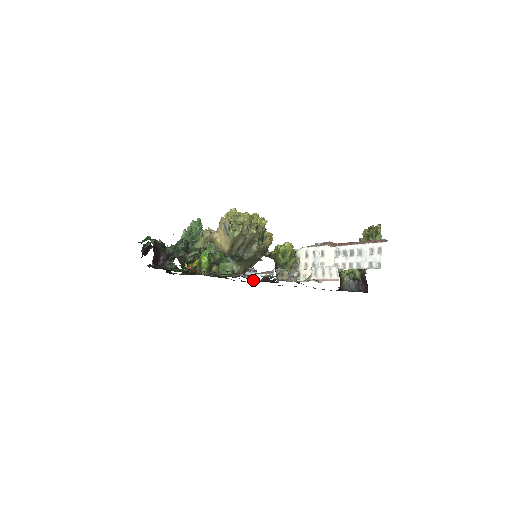
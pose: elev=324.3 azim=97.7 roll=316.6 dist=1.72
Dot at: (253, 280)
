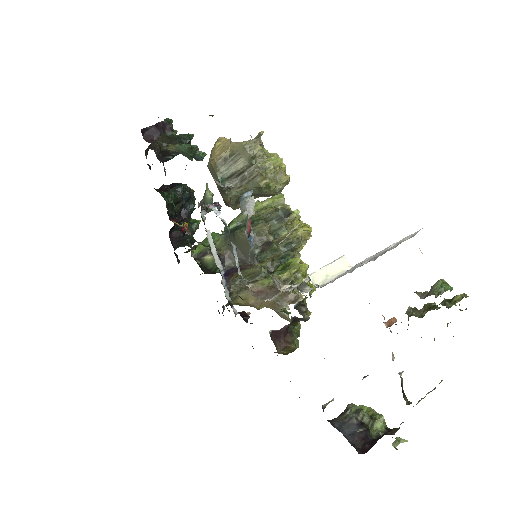
Dot at: occluded
